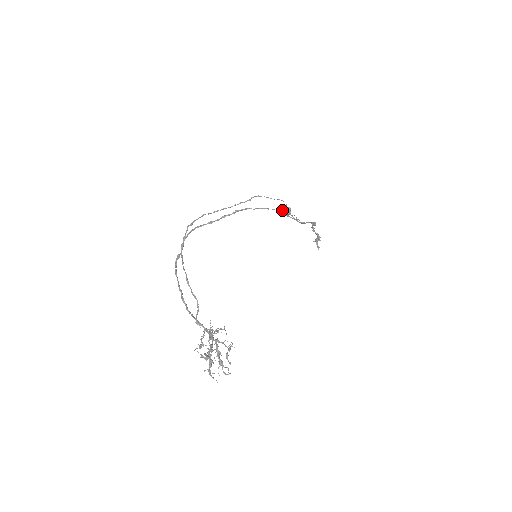
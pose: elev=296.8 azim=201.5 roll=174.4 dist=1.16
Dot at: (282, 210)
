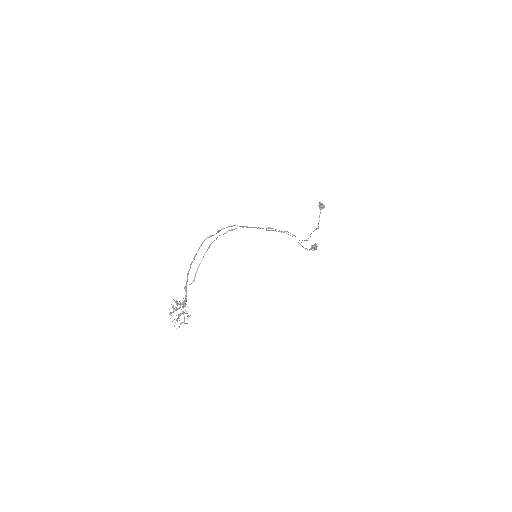
Dot at: (319, 203)
